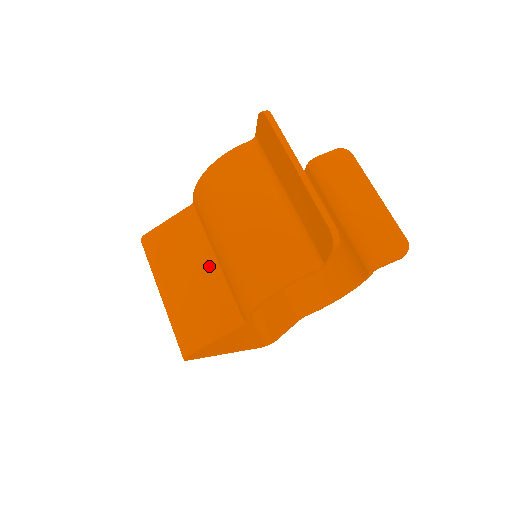
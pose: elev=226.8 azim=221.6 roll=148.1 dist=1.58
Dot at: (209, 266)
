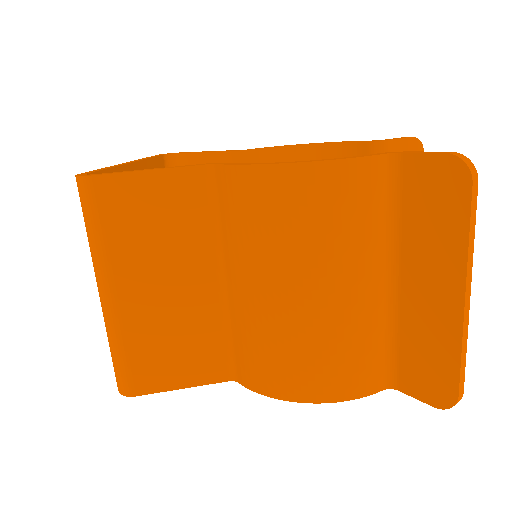
Dot at: (207, 285)
